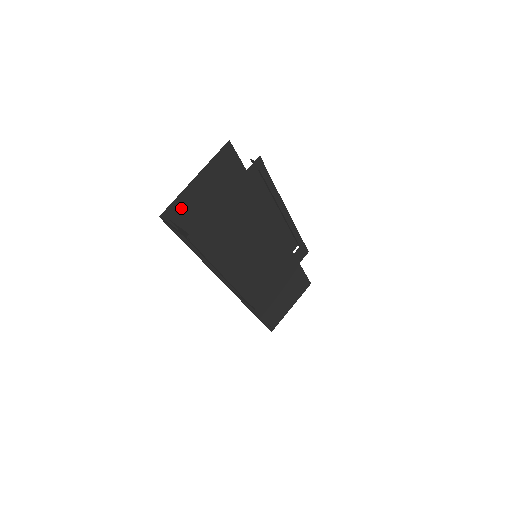
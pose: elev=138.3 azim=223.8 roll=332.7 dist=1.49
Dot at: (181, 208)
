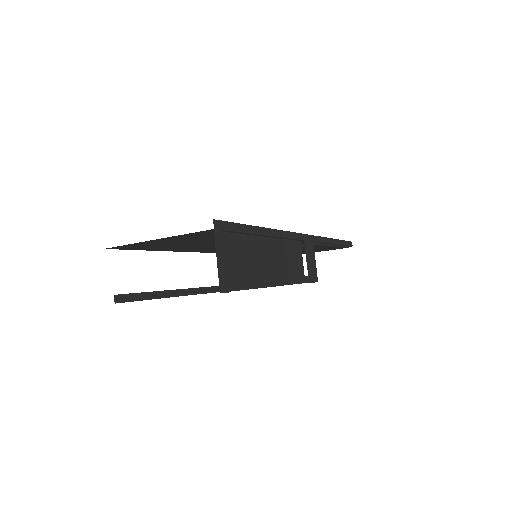
Dot at: (137, 245)
